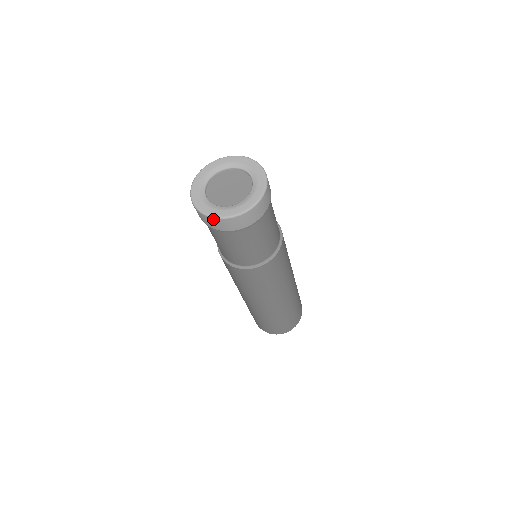
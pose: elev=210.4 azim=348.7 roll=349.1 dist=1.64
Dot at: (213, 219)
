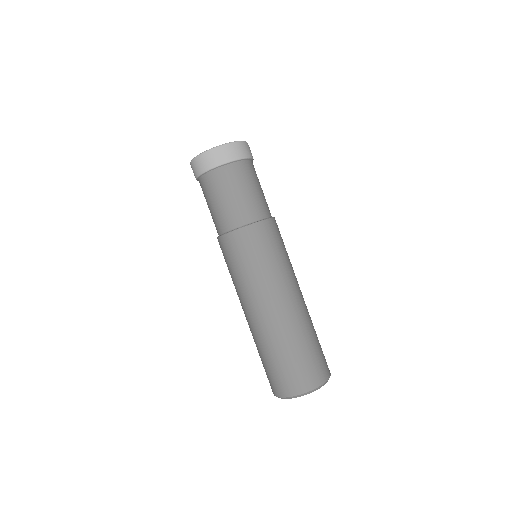
Dot at: (233, 144)
